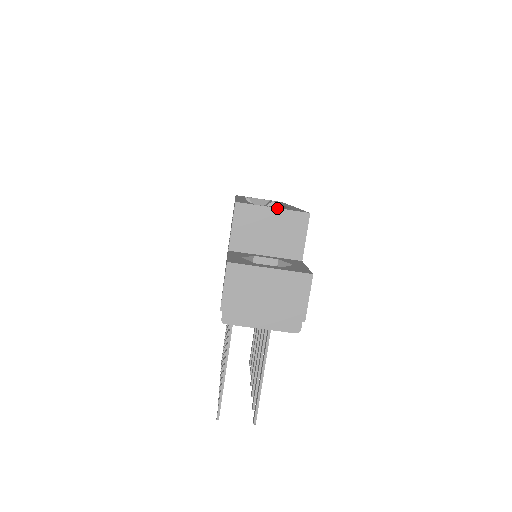
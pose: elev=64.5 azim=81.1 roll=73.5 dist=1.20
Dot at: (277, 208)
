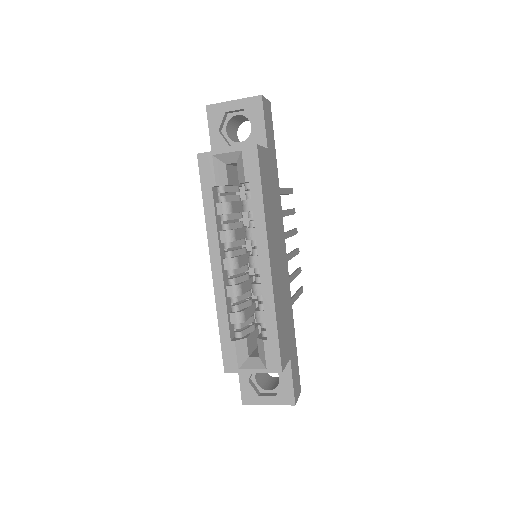
Dot at: occluded
